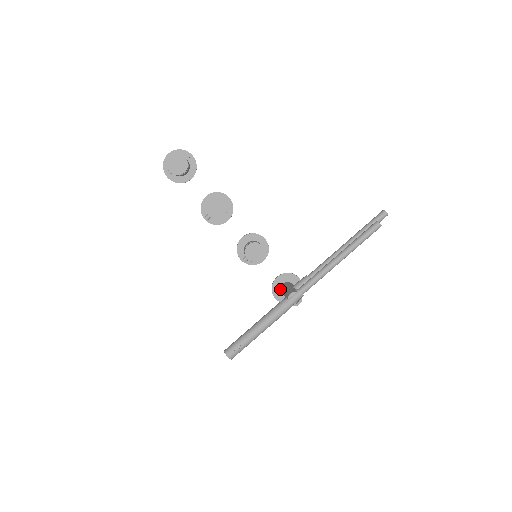
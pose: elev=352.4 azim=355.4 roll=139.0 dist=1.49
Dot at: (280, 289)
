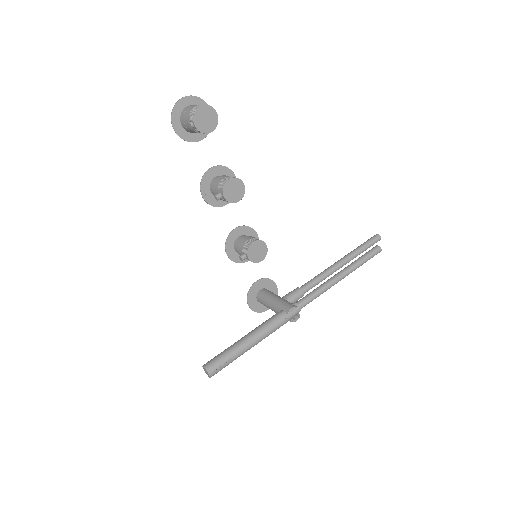
Dot at: (256, 295)
